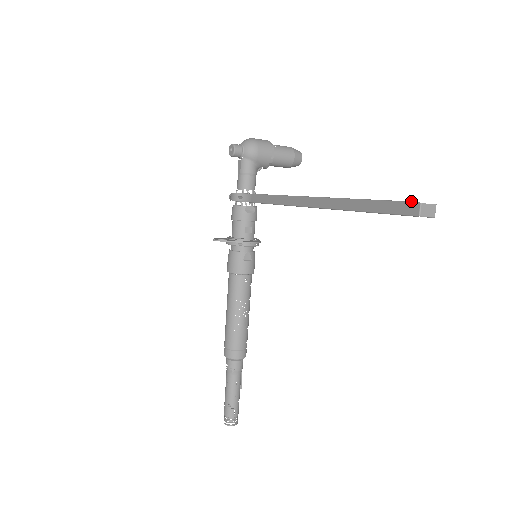
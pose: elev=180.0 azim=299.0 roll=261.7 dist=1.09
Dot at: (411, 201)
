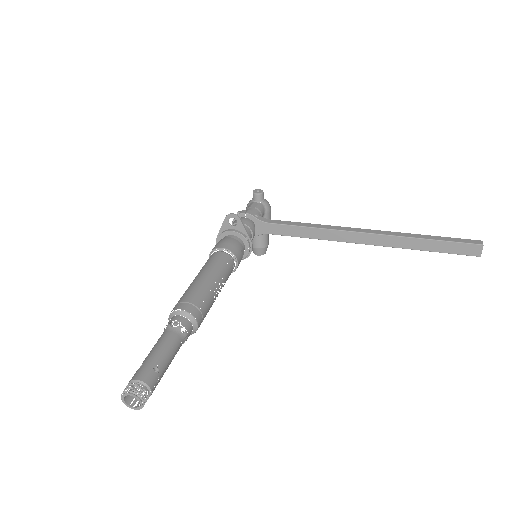
Dot at: (474, 240)
